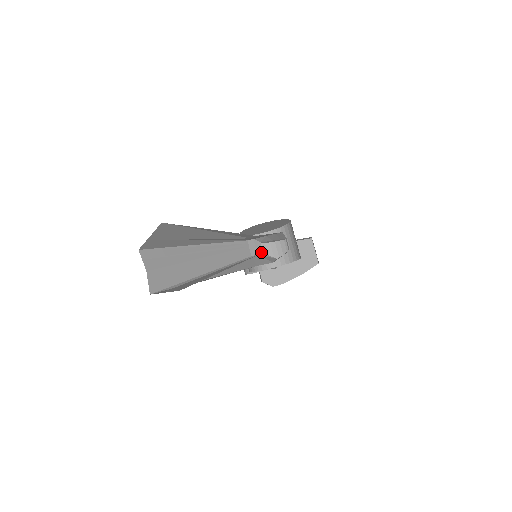
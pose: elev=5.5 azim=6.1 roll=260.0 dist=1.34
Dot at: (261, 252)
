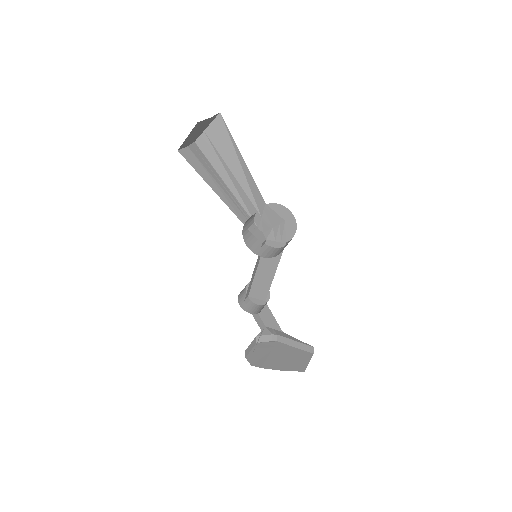
Dot at: (261, 242)
